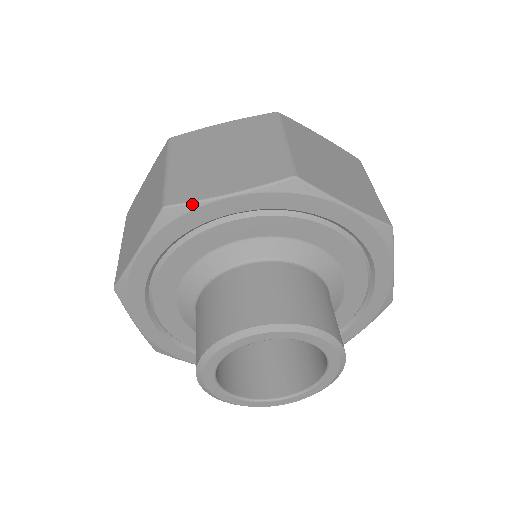
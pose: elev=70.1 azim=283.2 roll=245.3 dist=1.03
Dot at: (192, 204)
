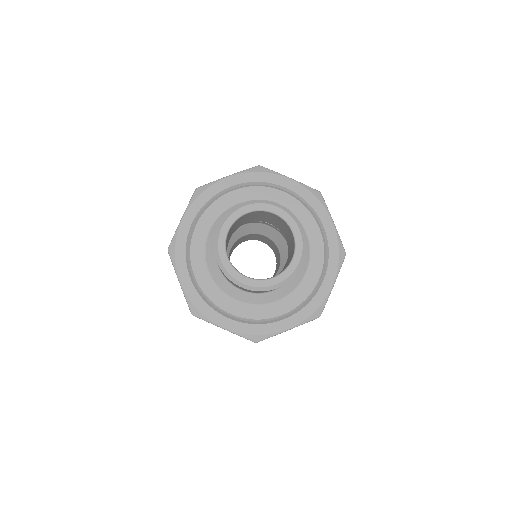
Dot at: (273, 171)
